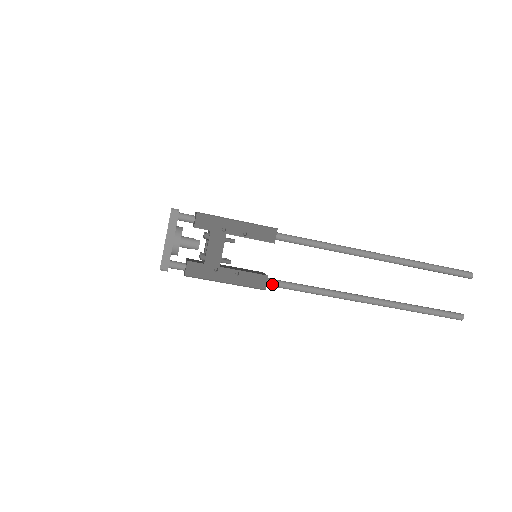
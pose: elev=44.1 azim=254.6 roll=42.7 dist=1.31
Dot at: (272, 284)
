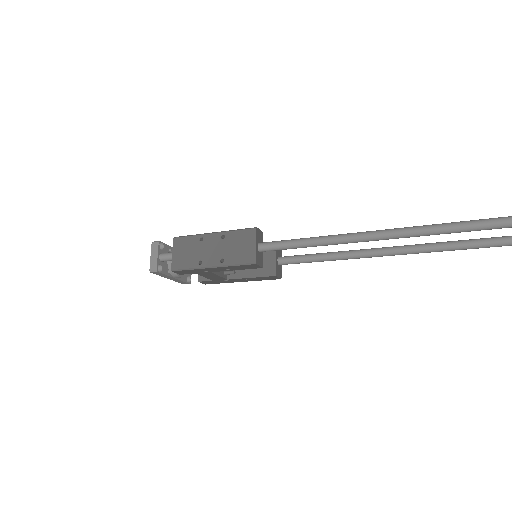
Dot at: occluded
